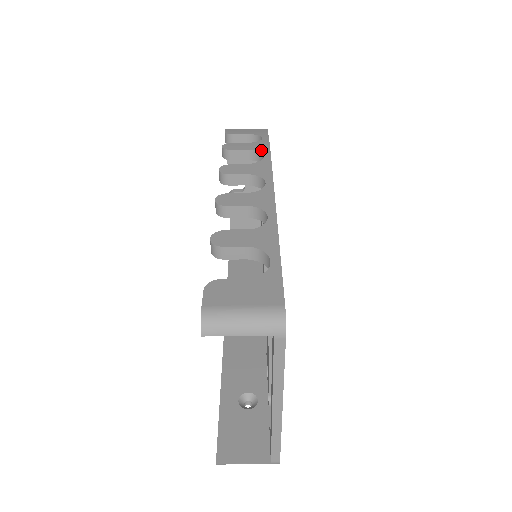
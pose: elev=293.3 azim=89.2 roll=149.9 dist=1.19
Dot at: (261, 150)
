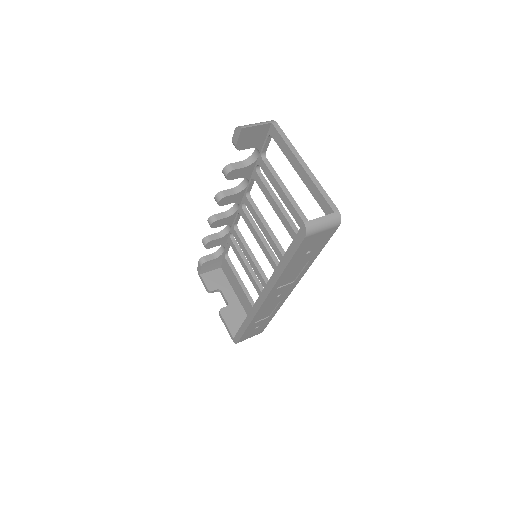
Dot at: (224, 229)
